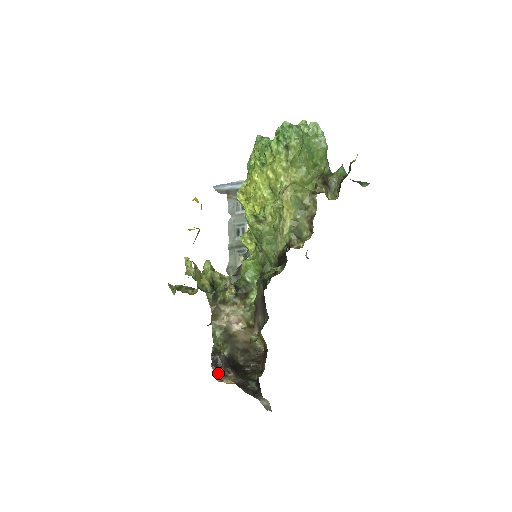
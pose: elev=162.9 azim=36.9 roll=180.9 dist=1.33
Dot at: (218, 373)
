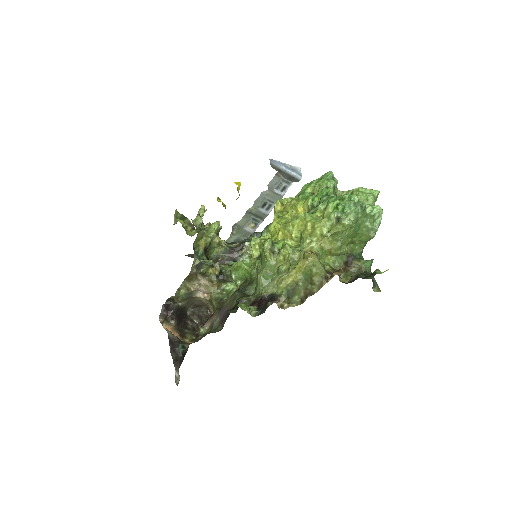
Dot at: (164, 314)
